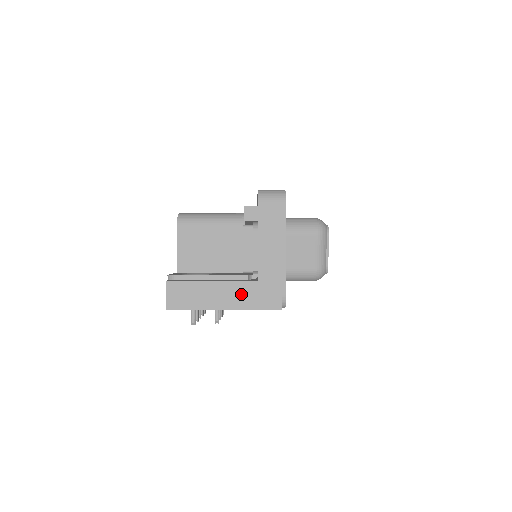
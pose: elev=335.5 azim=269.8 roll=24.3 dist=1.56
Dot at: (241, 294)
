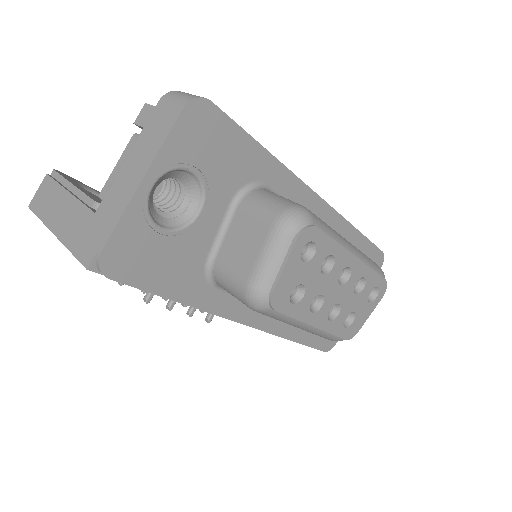
Dot at: (74, 222)
